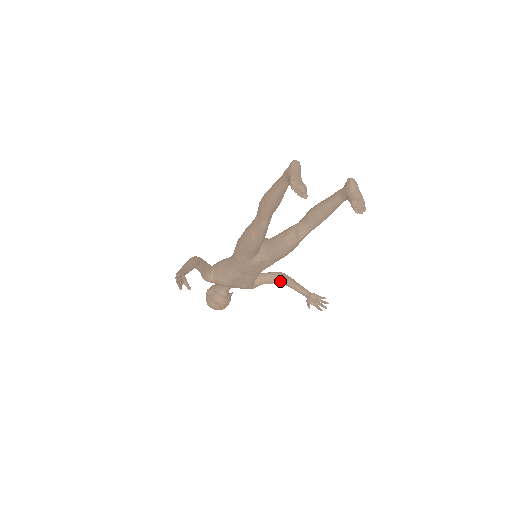
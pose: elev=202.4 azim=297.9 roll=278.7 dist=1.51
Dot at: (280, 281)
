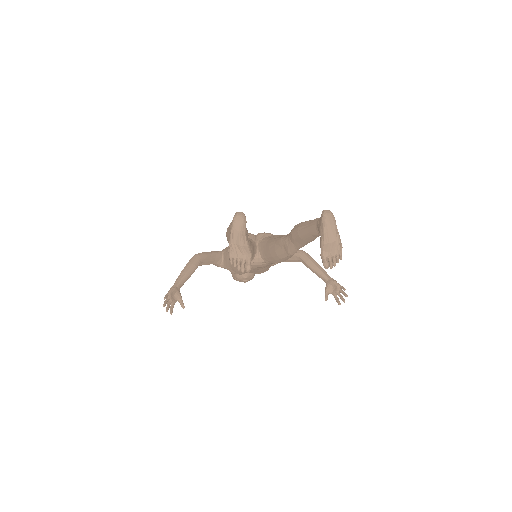
Dot at: (299, 261)
